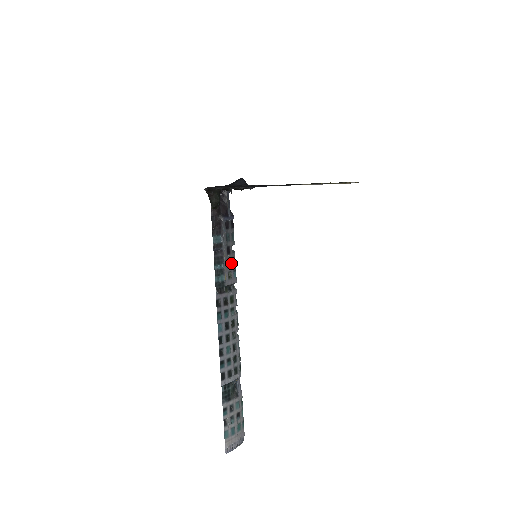
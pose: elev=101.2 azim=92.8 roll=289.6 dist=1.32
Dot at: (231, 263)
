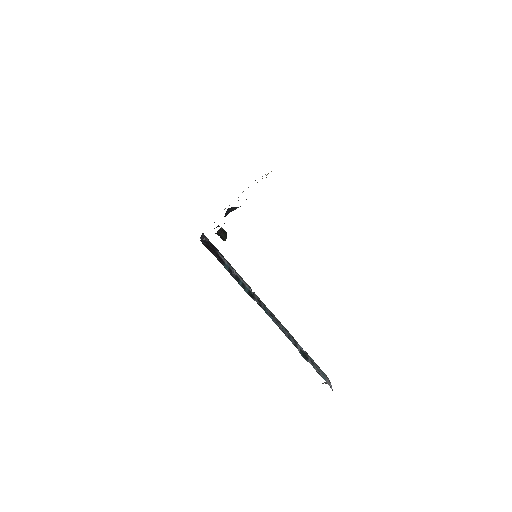
Dot at: (241, 277)
